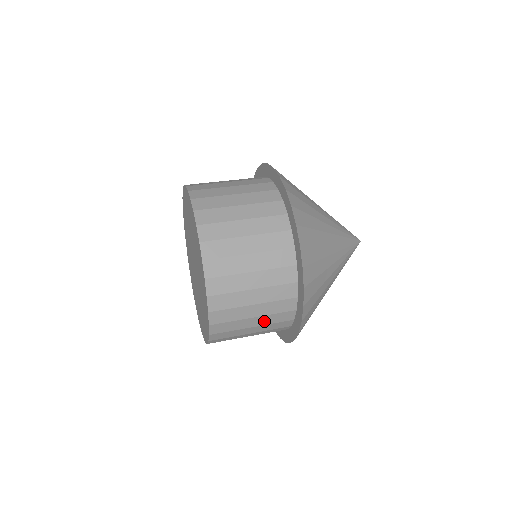
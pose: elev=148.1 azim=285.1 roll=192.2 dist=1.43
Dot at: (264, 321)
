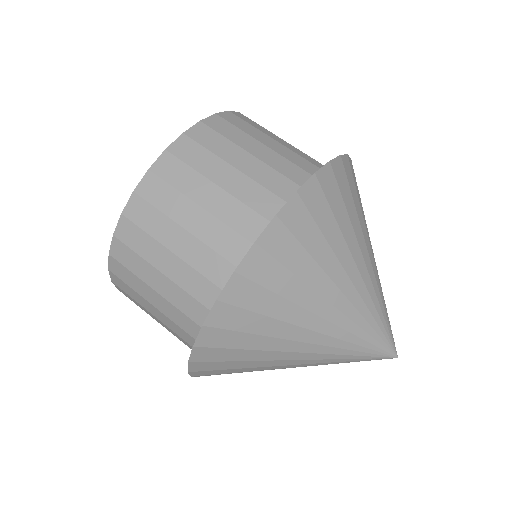
Dot at: occluded
